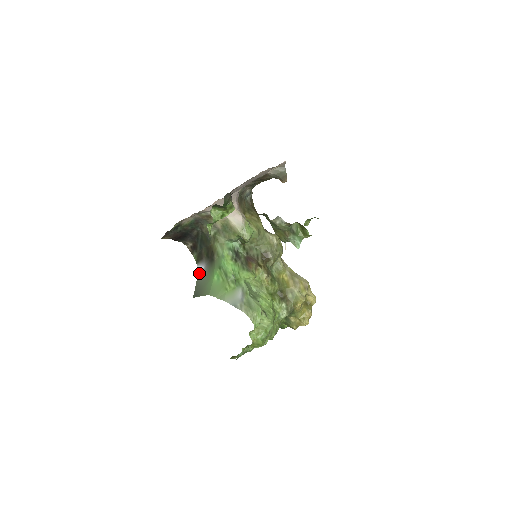
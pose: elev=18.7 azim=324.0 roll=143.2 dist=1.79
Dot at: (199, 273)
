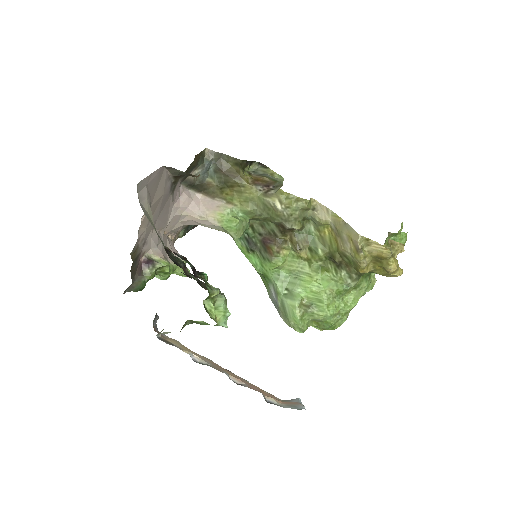
Dot at: occluded
